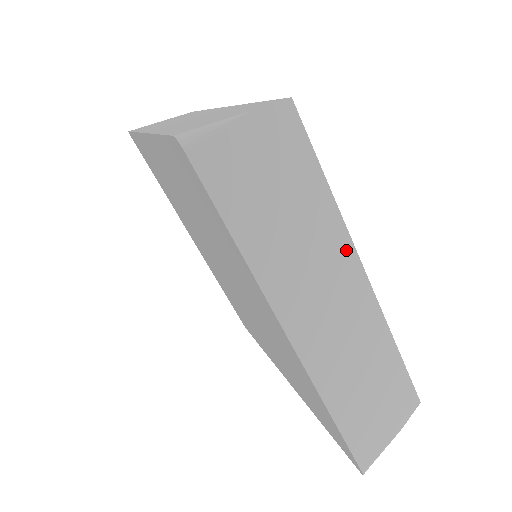
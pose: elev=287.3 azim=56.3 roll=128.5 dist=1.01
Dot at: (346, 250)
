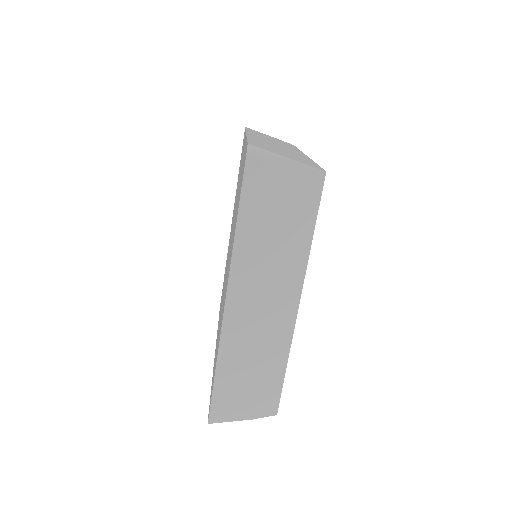
Dot at: (297, 279)
